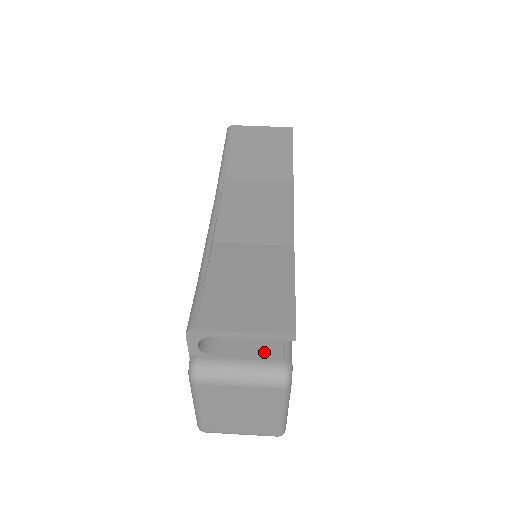
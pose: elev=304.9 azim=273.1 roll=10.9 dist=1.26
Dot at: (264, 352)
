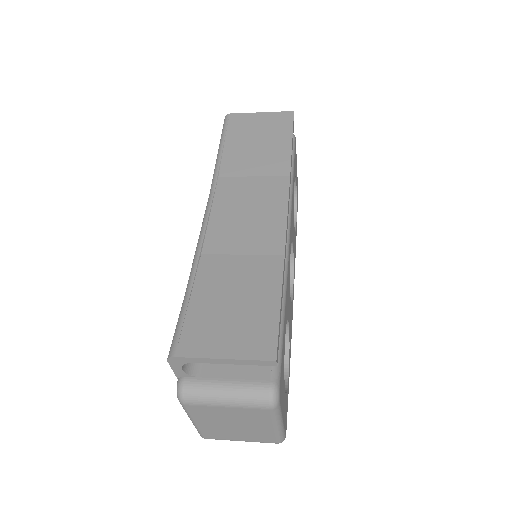
Dot at: (250, 372)
